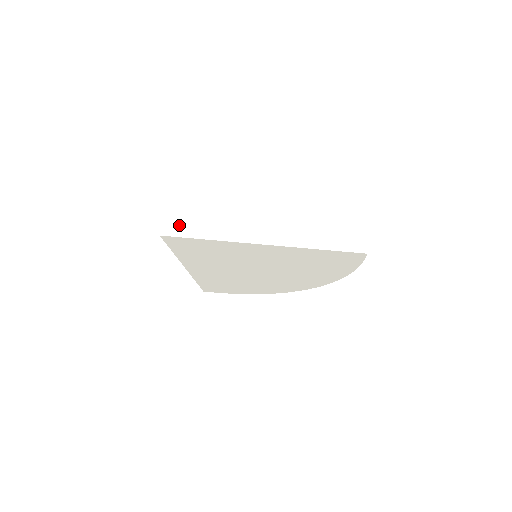
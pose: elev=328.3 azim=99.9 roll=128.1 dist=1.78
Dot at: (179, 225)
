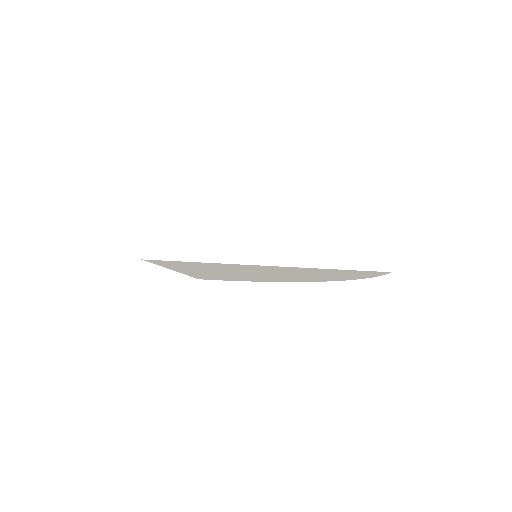
Dot at: (163, 245)
